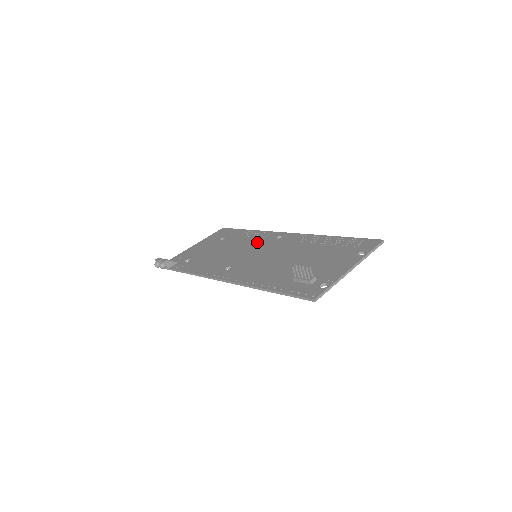
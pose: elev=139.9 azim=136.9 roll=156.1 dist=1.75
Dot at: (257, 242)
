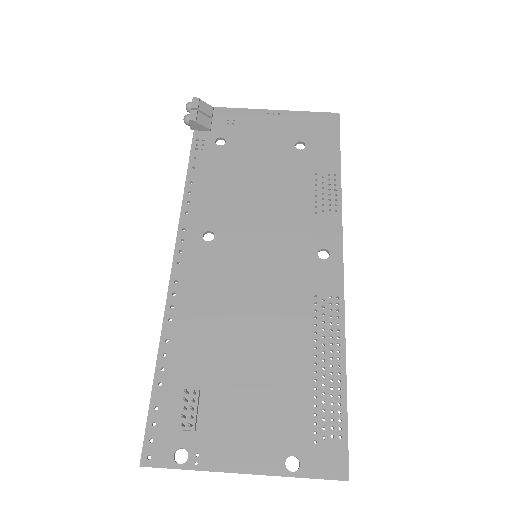
Dot at: (298, 224)
